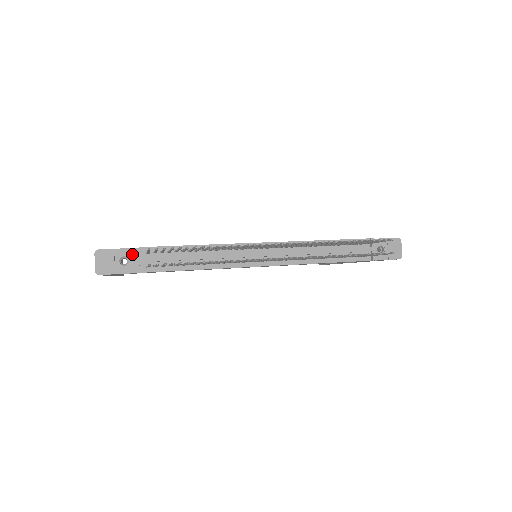
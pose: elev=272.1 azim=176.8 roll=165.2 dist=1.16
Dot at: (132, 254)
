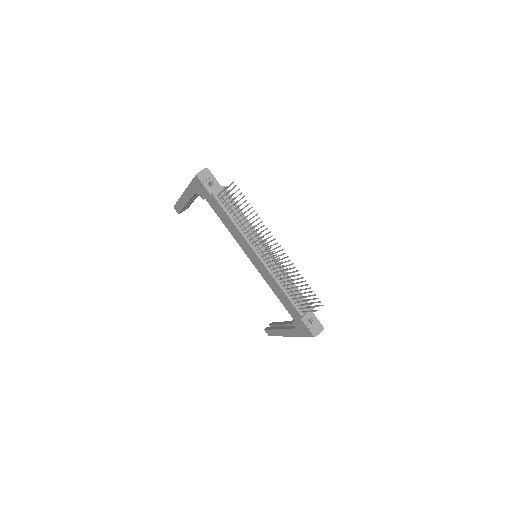
Dot at: (217, 186)
